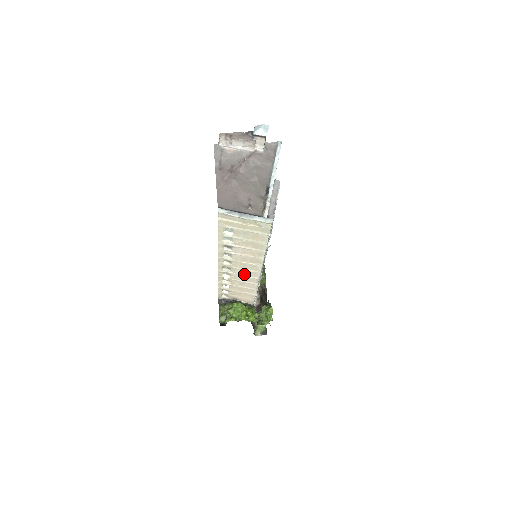
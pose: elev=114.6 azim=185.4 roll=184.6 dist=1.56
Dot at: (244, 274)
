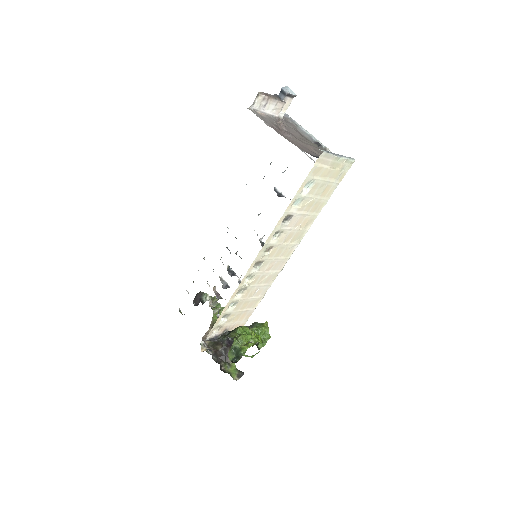
Dot at: (270, 269)
